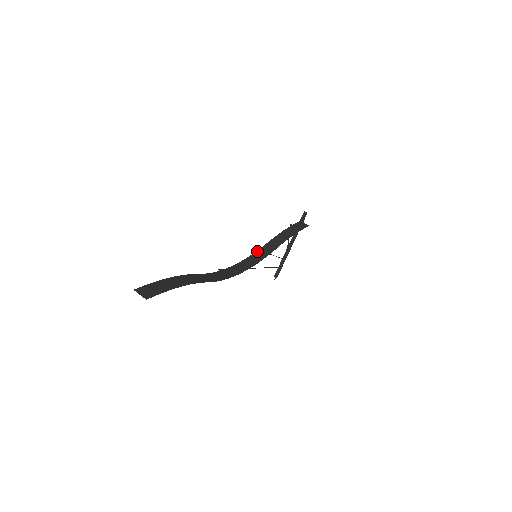
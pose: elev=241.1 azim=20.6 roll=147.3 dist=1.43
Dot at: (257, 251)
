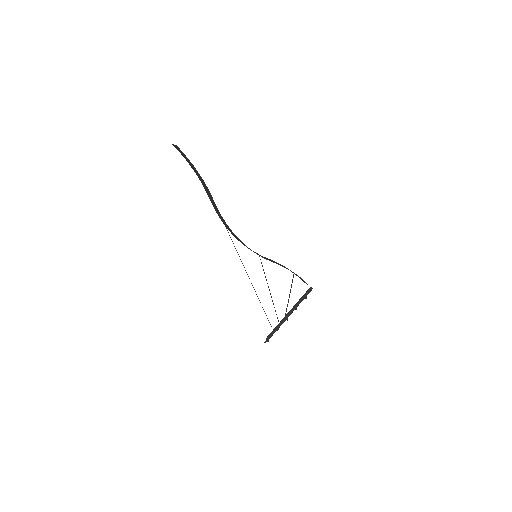
Dot at: occluded
